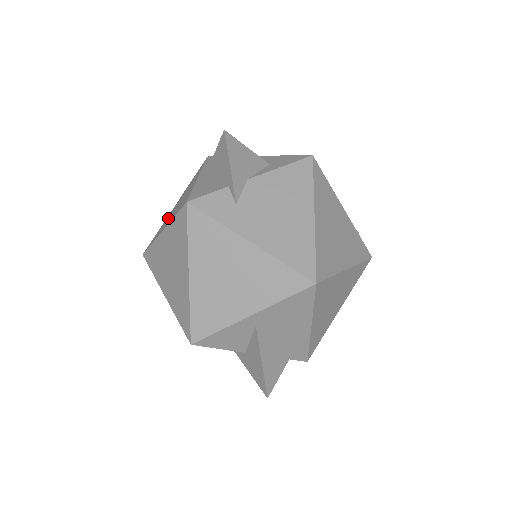
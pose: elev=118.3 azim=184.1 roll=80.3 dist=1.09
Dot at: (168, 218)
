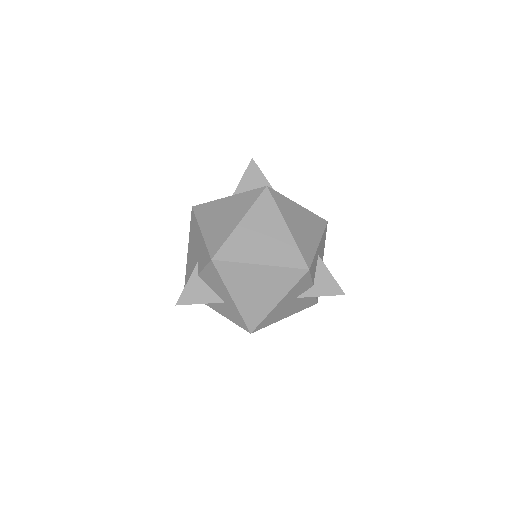
Dot at: (220, 226)
